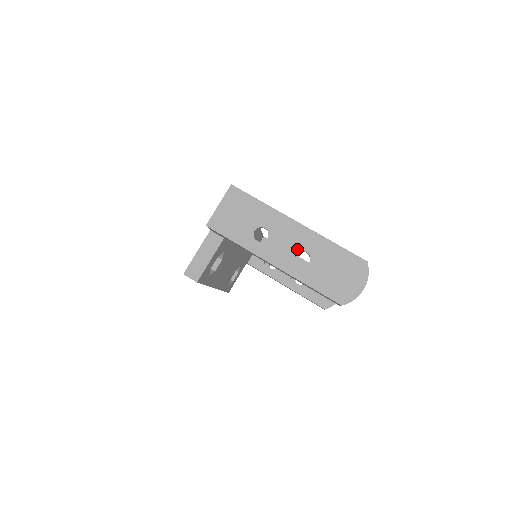
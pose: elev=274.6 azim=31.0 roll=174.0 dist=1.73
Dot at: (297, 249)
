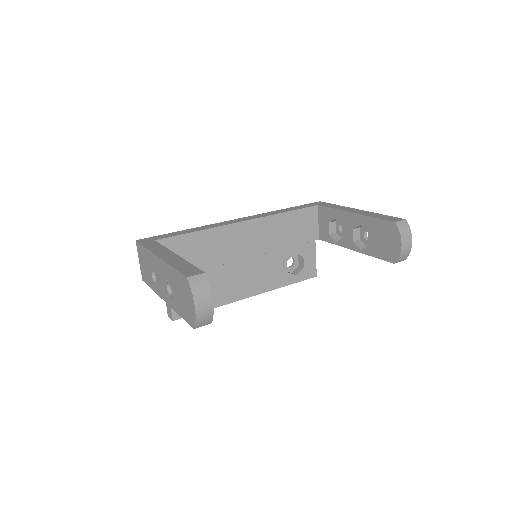
Dot at: (165, 282)
